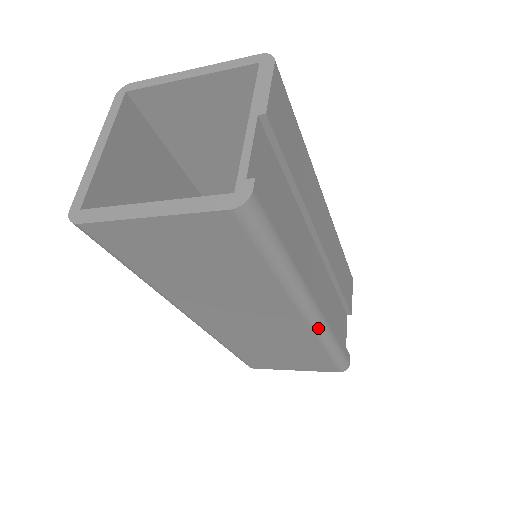
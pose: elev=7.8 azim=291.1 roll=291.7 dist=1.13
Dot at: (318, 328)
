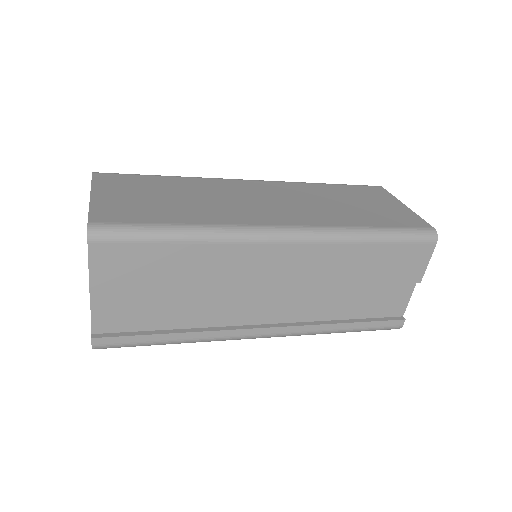
Dot at: (285, 336)
